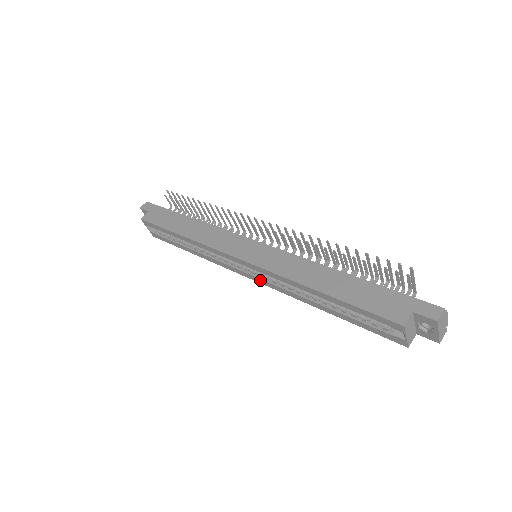
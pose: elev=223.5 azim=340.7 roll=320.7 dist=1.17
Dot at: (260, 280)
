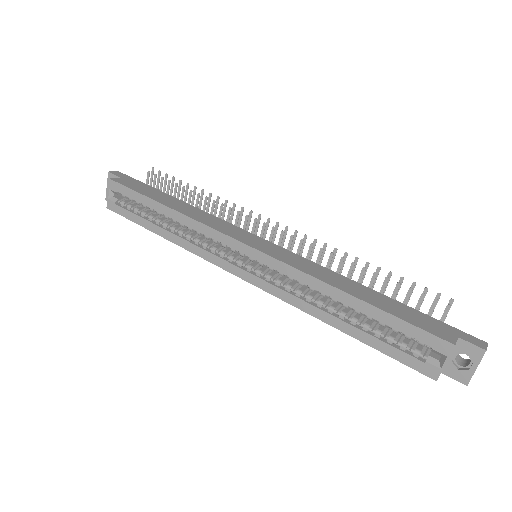
Dot at: (257, 279)
